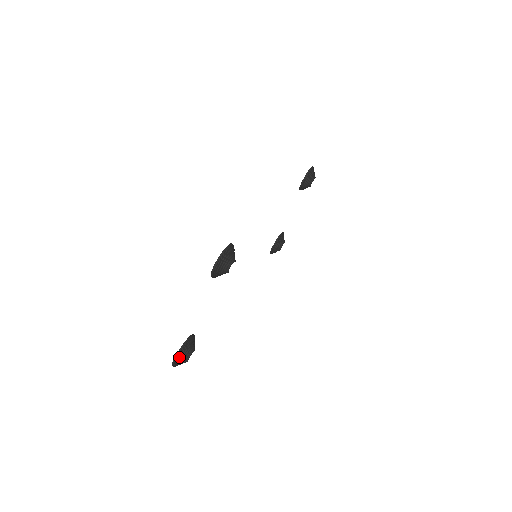
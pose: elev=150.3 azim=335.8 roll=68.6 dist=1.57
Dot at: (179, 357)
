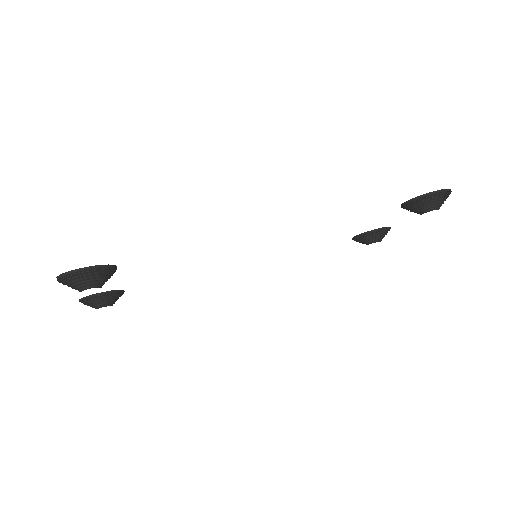
Dot at: (84, 302)
